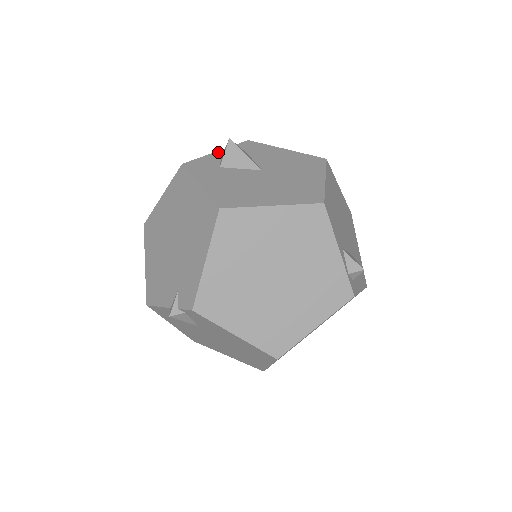
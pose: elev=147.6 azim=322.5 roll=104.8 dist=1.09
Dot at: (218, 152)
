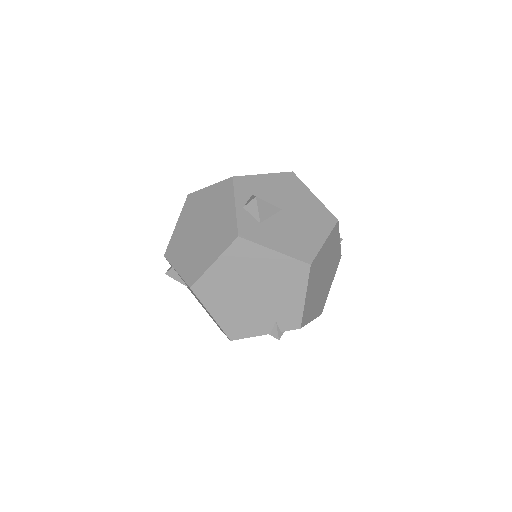
Dot at: (238, 206)
